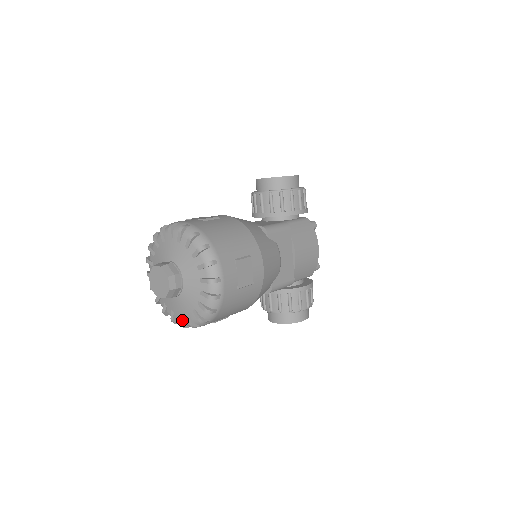
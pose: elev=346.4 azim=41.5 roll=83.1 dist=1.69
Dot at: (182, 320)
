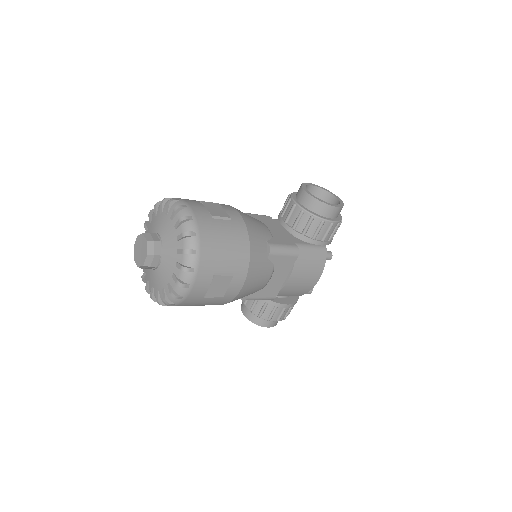
Dot at: (148, 287)
